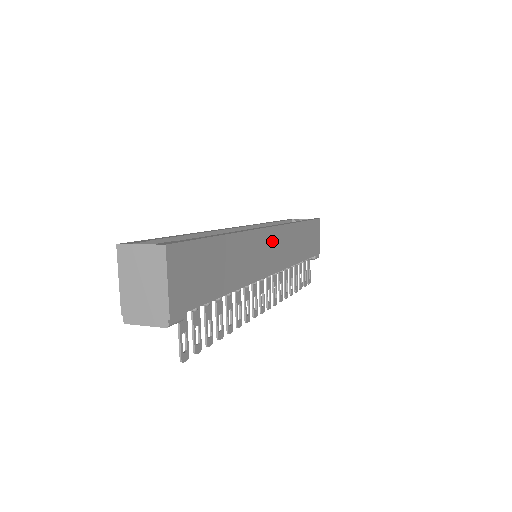
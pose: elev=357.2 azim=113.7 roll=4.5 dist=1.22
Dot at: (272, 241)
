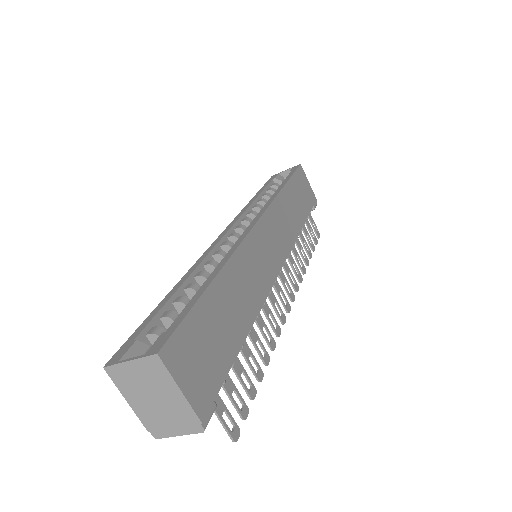
Dot at: (266, 234)
